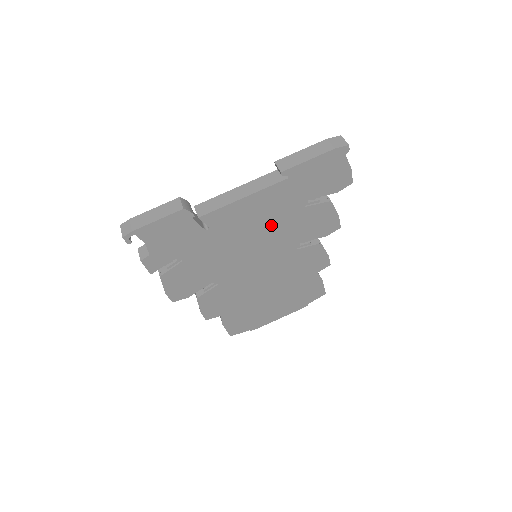
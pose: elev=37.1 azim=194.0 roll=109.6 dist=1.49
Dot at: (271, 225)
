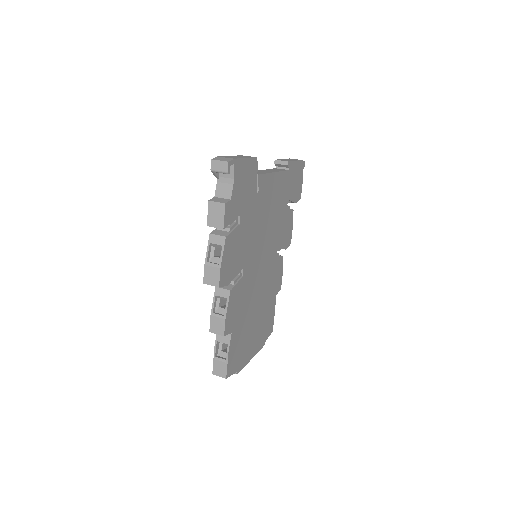
Dot at: (275, 215)
